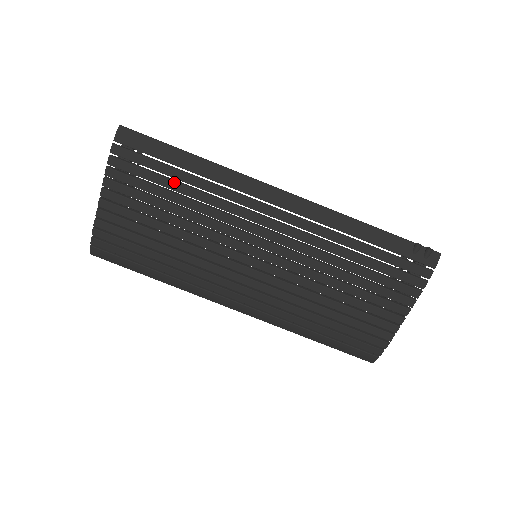
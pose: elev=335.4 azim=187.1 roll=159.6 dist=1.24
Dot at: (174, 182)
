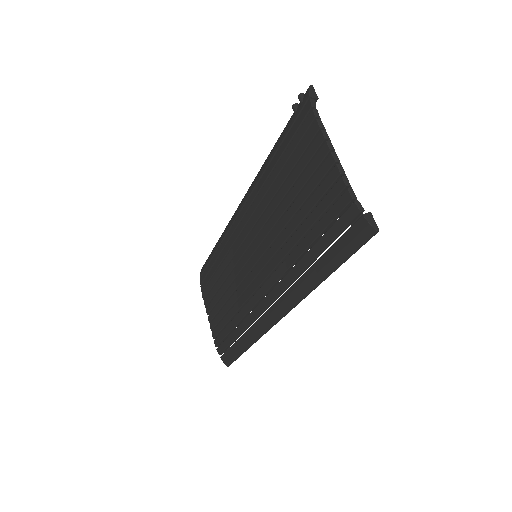
Dot at: (215, 265)
